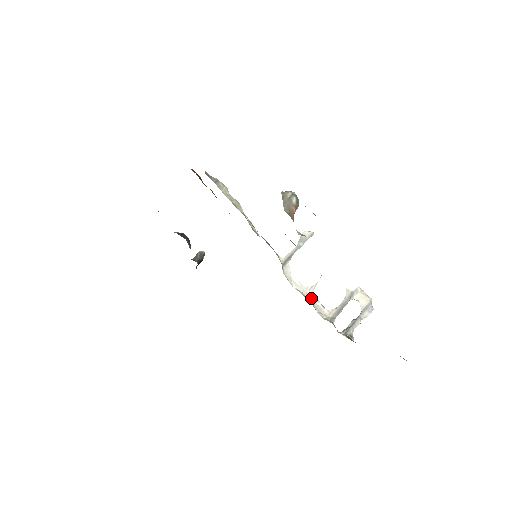
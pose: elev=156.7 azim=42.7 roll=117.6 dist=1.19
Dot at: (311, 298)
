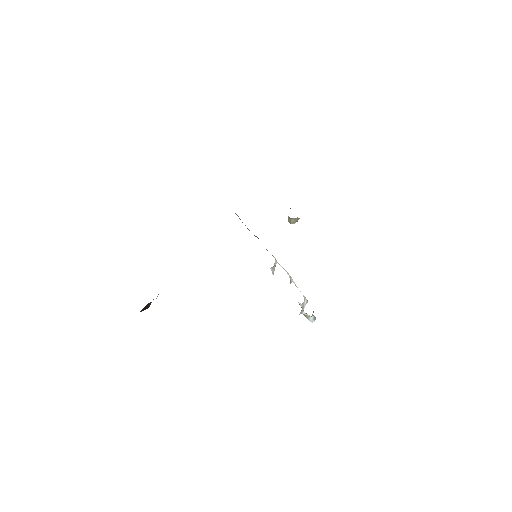
Dot at: (294, 282)
